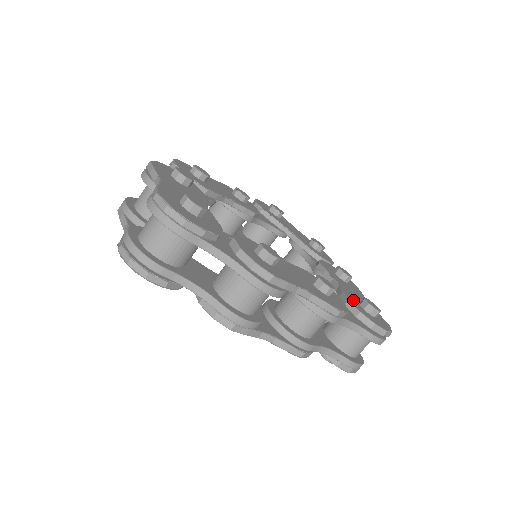
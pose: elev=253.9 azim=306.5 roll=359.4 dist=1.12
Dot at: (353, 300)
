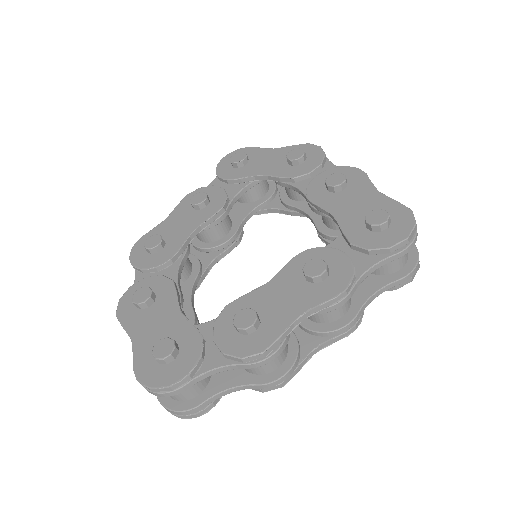
Dot at: (357, 231)
